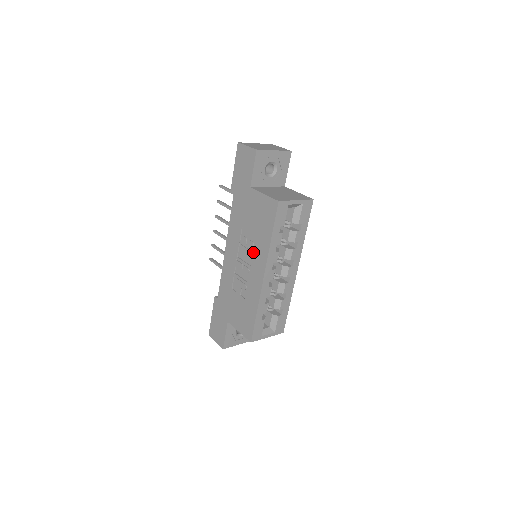
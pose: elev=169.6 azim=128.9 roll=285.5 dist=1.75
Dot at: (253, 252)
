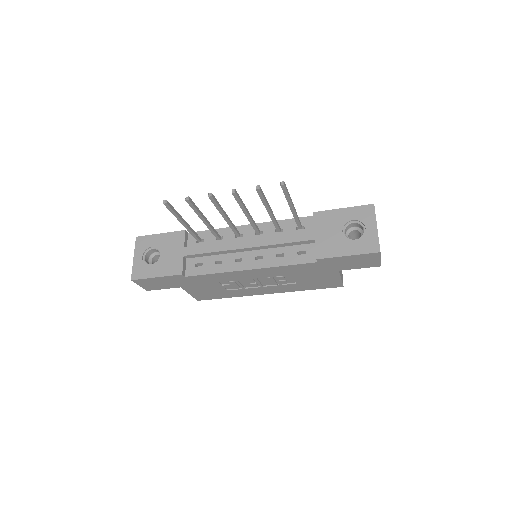
Dot at: (279, 286)
